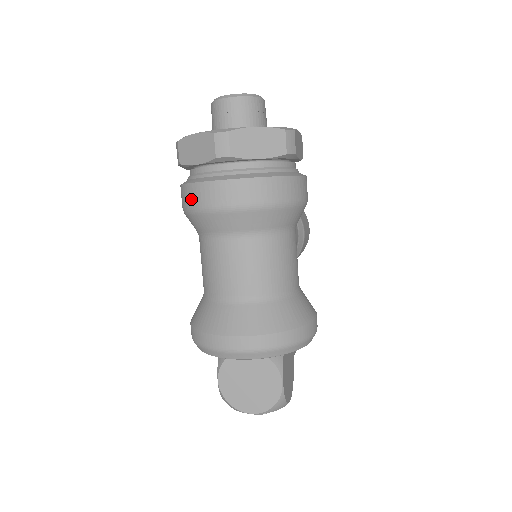
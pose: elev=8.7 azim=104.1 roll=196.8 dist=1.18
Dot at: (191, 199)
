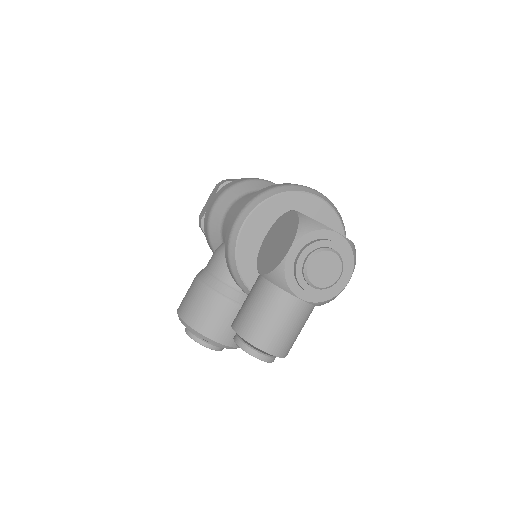
Dot at: (247, 178)
